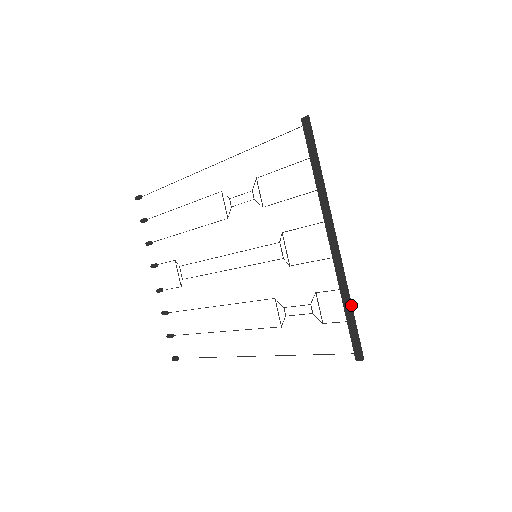
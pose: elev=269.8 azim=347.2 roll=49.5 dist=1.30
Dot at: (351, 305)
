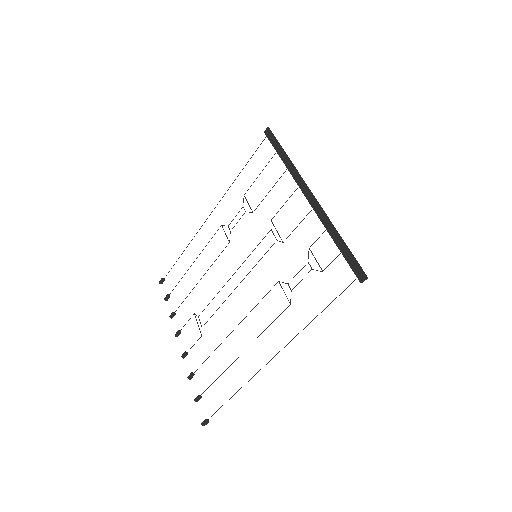
Dot at: (339, 235)
